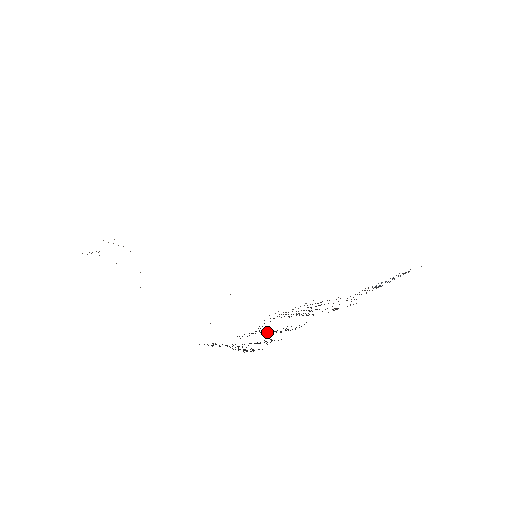
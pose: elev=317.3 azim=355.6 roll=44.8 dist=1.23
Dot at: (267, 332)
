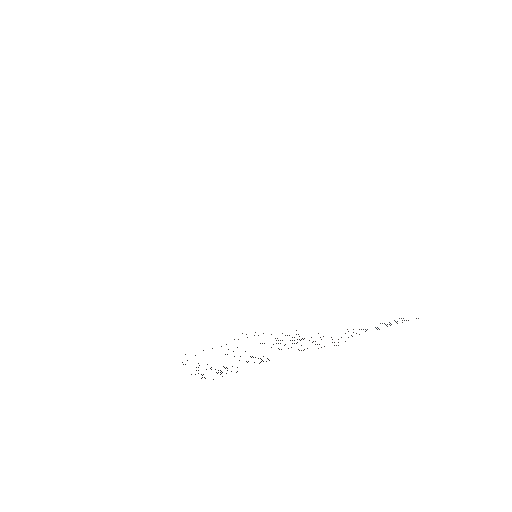
Dot at: occluded
